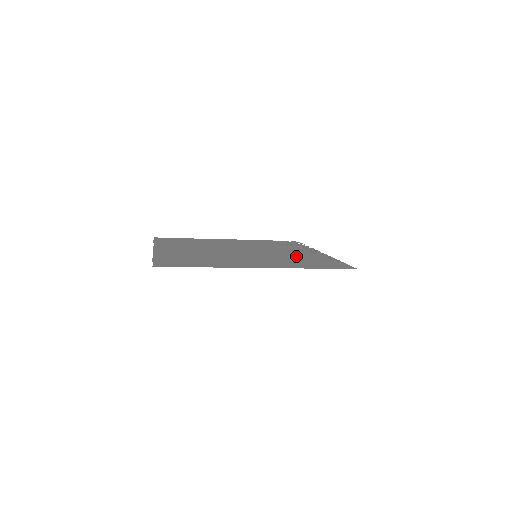
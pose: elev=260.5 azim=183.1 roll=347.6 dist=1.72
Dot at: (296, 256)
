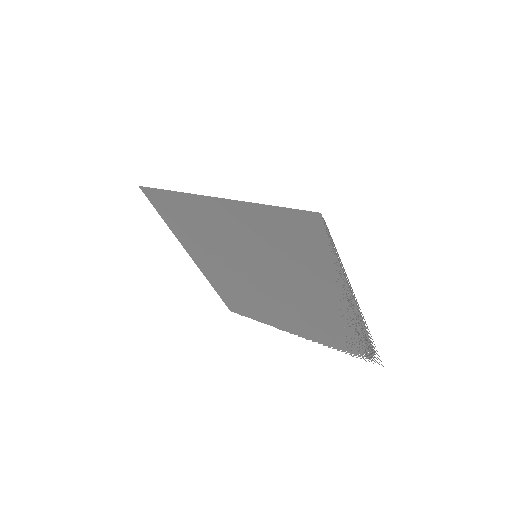
Dot at: (301, 268)
